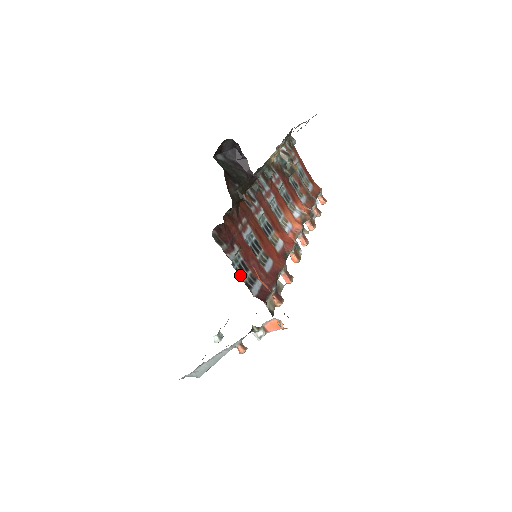
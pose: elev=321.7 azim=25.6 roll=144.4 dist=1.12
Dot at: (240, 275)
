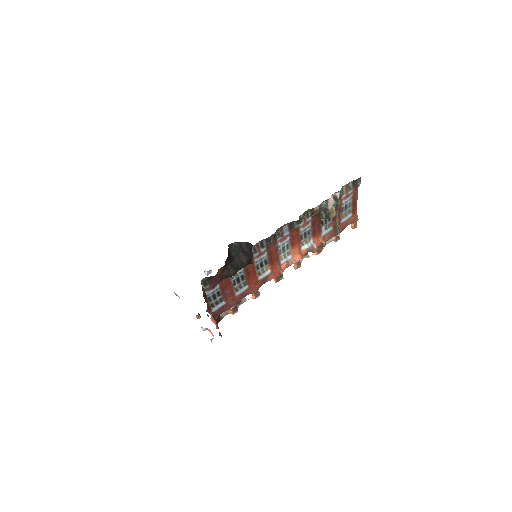
Dot at: (210, 300)
